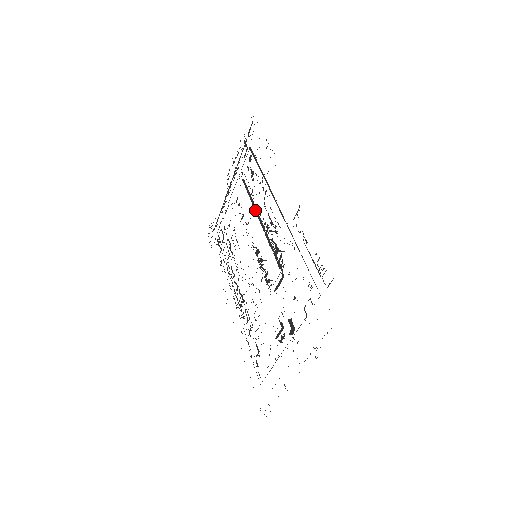
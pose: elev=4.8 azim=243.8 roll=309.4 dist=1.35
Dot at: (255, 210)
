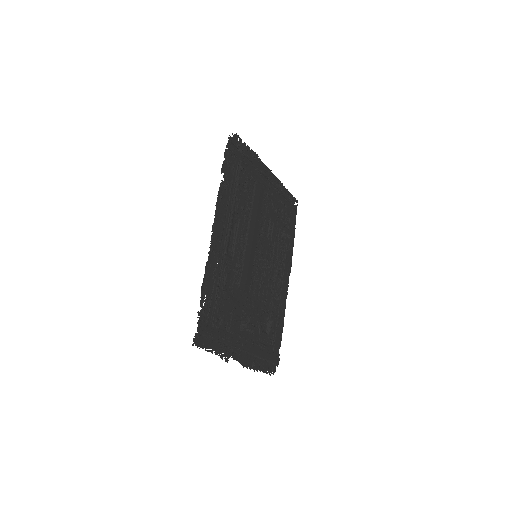
Dot at: (249, 219)
